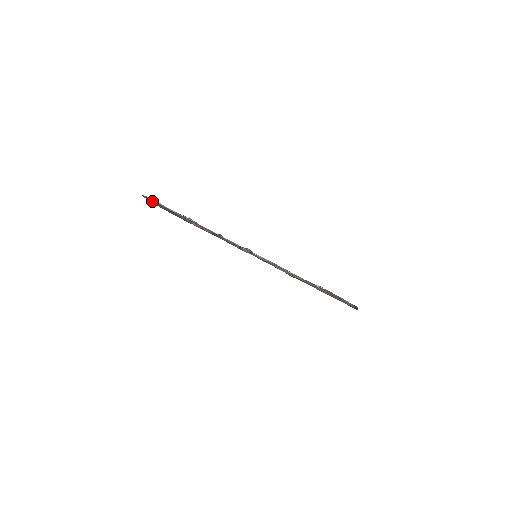
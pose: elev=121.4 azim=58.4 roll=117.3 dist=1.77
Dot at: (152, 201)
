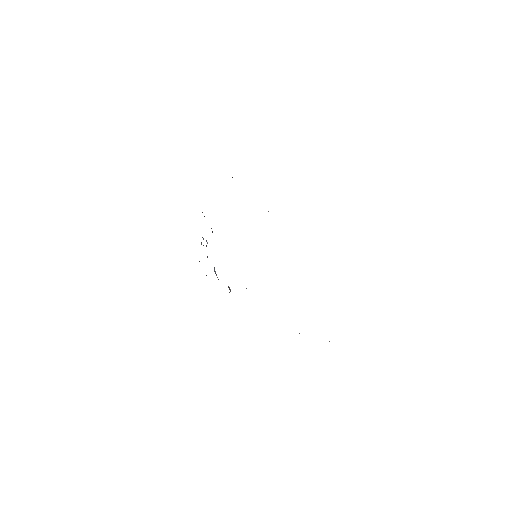
Dot at: occluded
